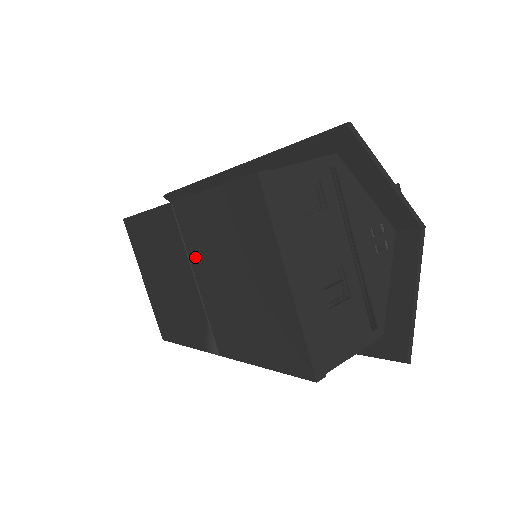
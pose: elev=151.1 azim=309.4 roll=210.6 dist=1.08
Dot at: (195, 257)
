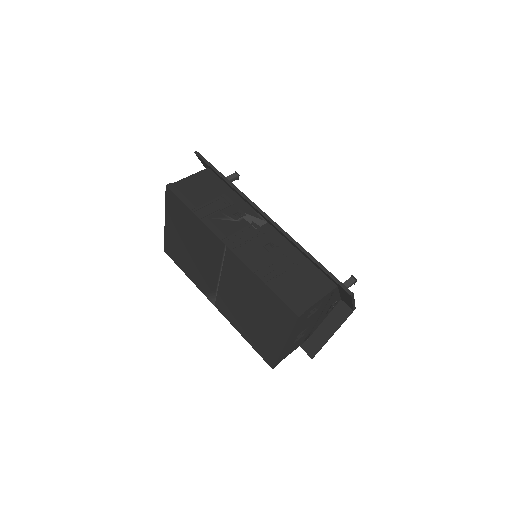
Dot at: (227, 275)
